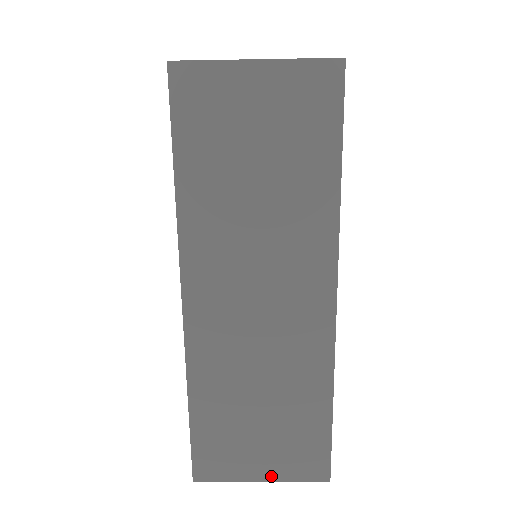
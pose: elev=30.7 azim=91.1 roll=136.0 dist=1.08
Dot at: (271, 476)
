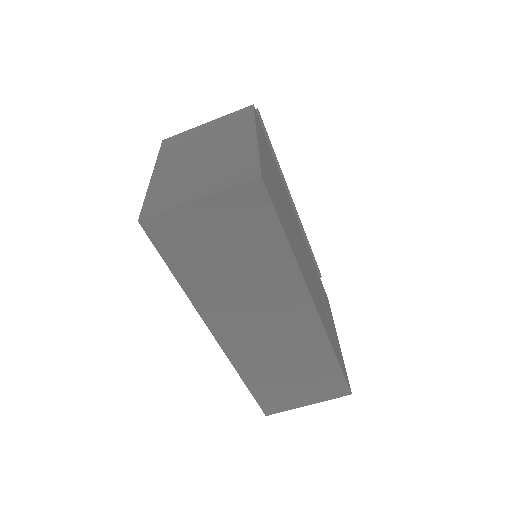
Dot at: (313, 401)
